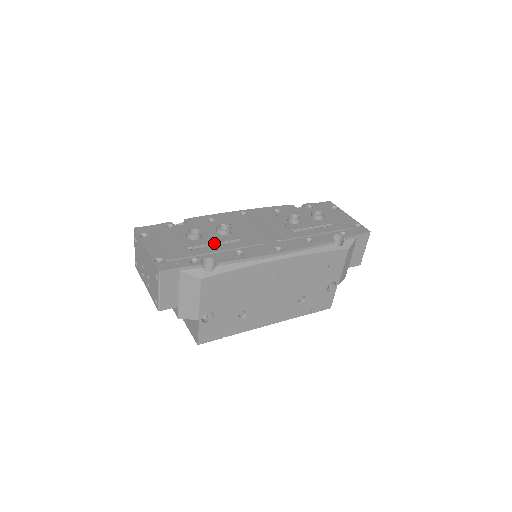
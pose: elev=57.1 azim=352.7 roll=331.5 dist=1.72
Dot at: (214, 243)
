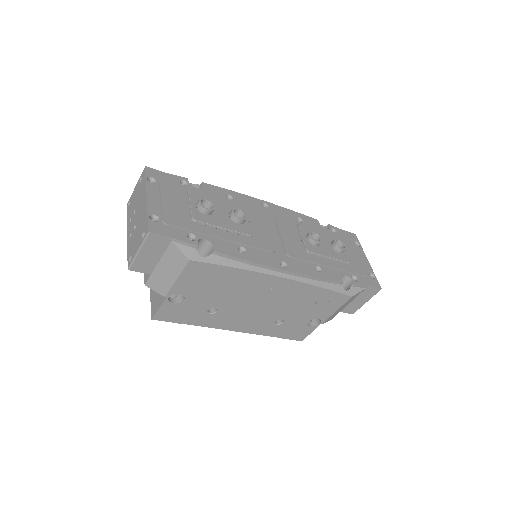
Dot at: (221, 227)
